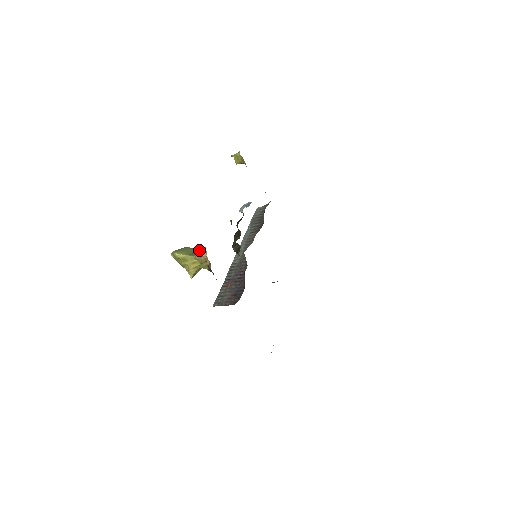
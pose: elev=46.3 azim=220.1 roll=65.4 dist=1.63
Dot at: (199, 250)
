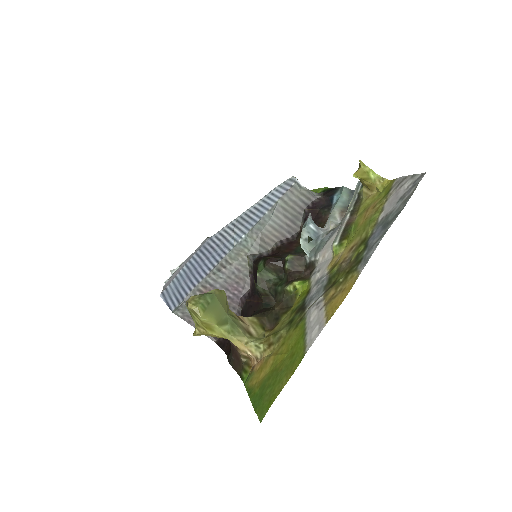
Dot at: (225, 295)
